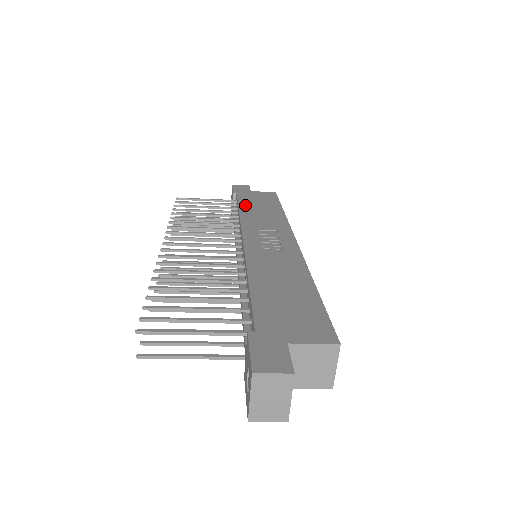
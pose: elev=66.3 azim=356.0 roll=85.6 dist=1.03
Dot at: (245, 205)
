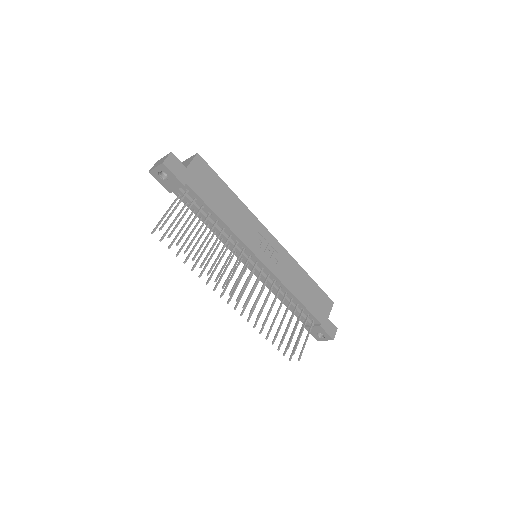
Dot at: (215, 207)
